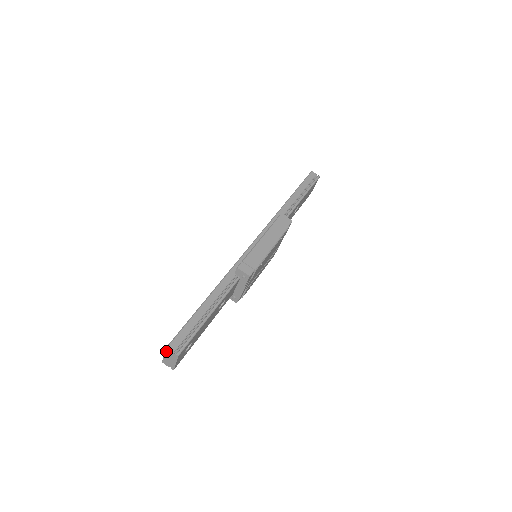
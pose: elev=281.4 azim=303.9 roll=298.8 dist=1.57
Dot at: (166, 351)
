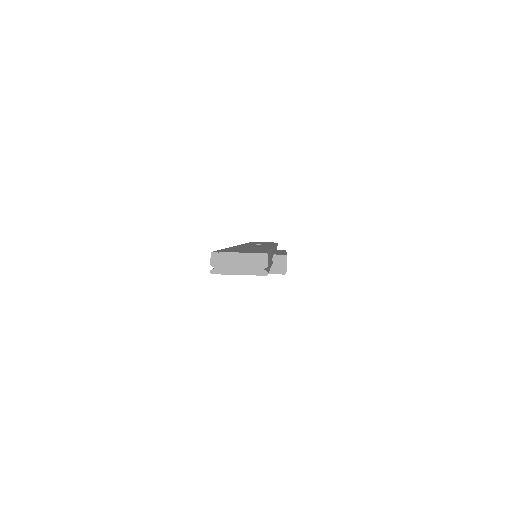
Dot at: (257, 255)
